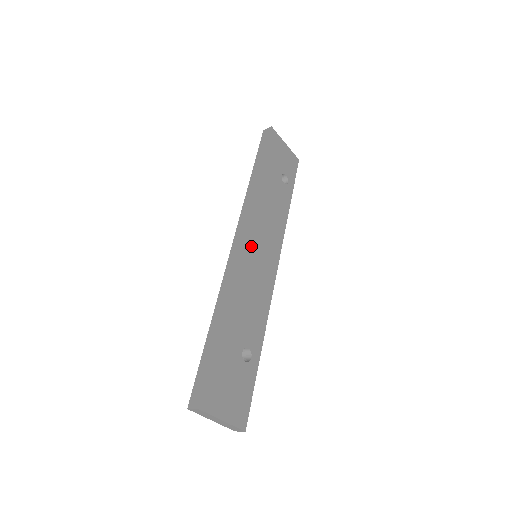
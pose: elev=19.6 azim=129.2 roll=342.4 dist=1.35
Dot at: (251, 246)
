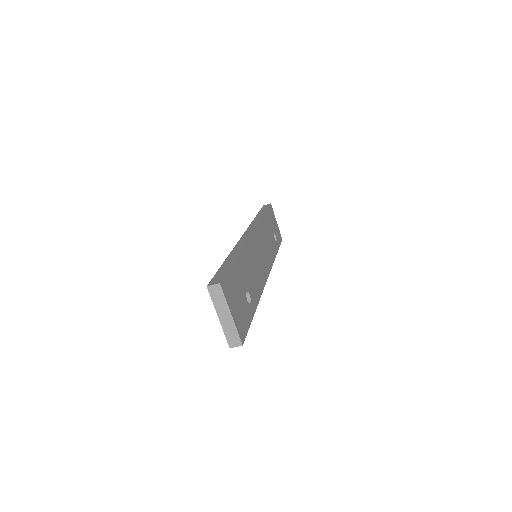
Dot at: (257, 242)
